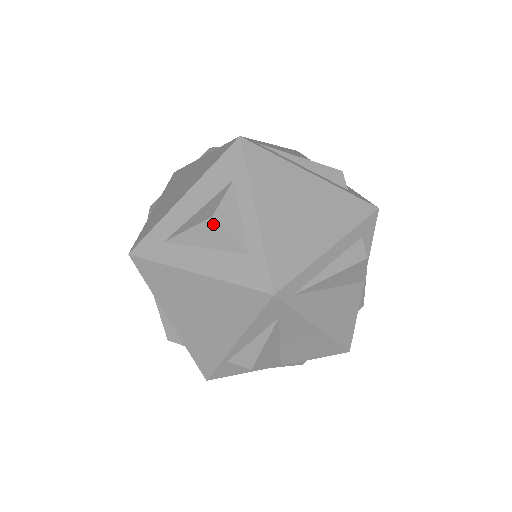
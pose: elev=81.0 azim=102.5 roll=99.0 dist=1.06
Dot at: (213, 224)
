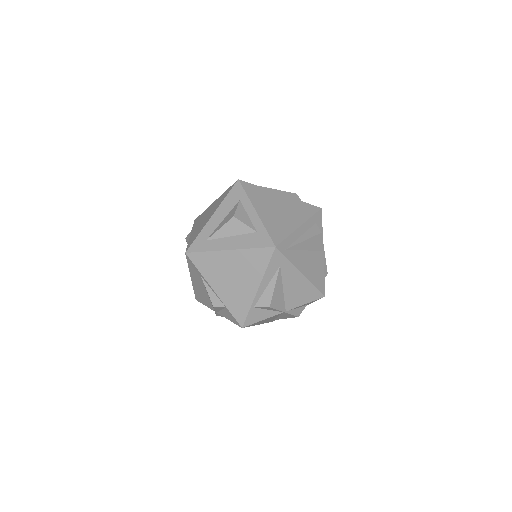
Dot at: (234, 221)
